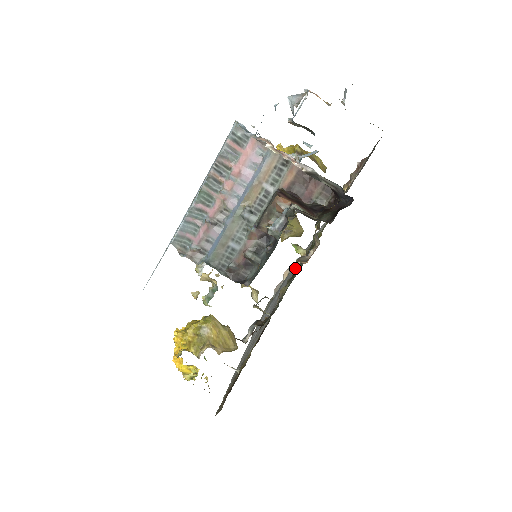
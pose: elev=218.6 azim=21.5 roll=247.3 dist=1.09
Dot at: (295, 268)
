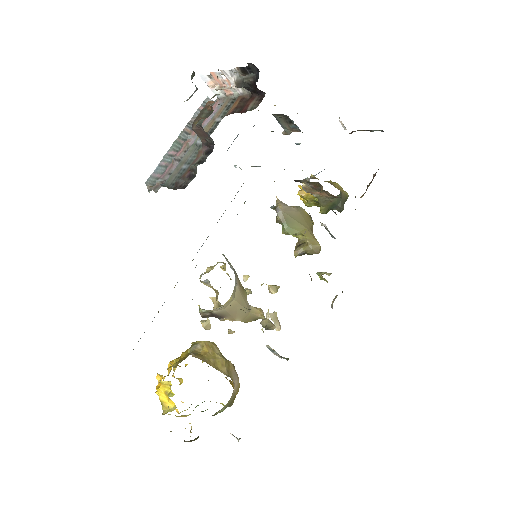
Dot at: occluded
